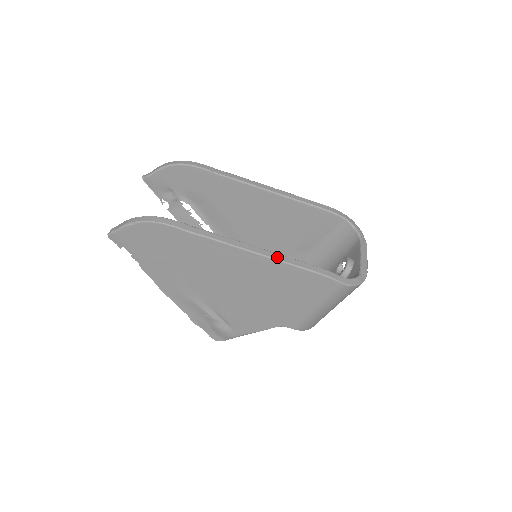
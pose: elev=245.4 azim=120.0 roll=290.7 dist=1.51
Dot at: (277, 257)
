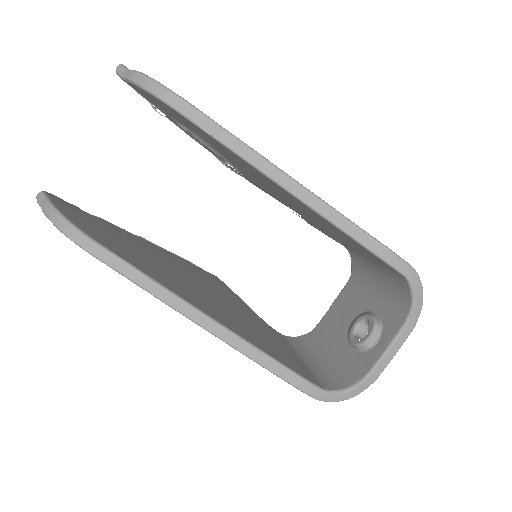
Dot at: (236, 344)
